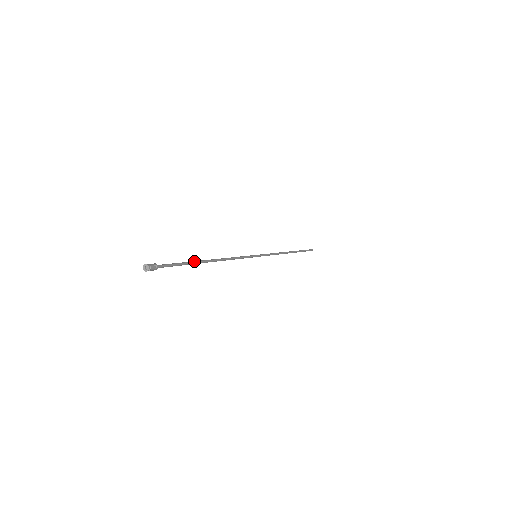
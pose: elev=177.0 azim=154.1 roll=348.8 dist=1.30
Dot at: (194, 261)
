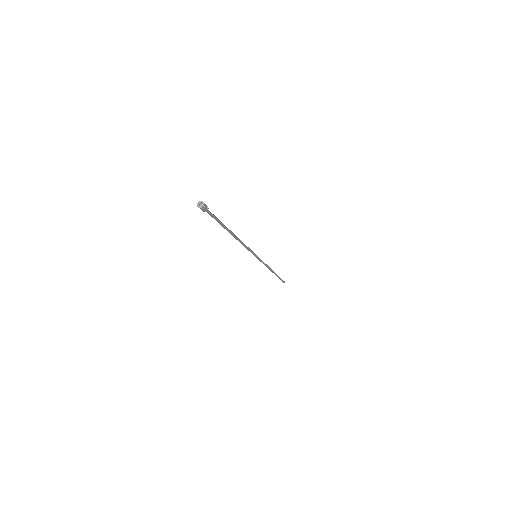
Dot at: occluded
